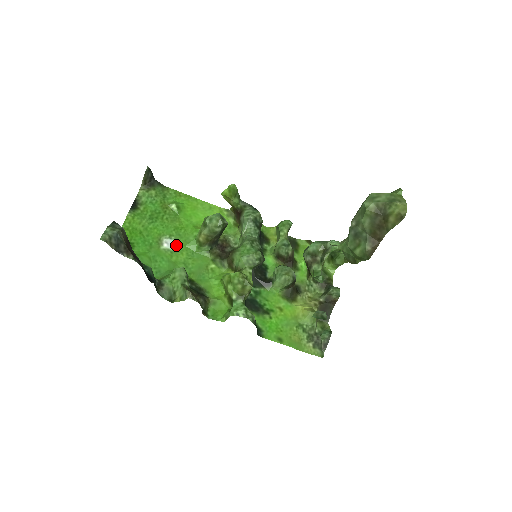
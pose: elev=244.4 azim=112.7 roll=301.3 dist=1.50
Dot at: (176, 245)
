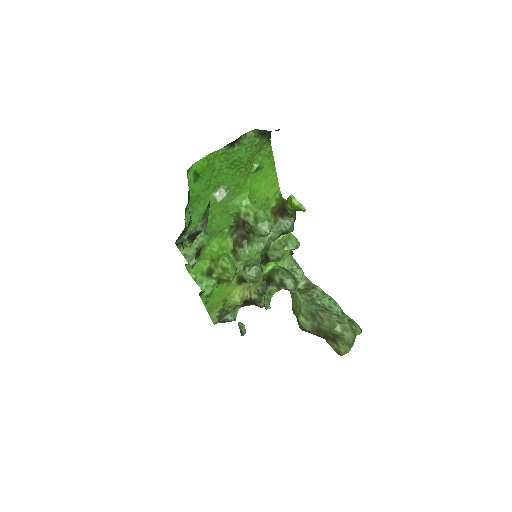
Dot at: (224, 199)
